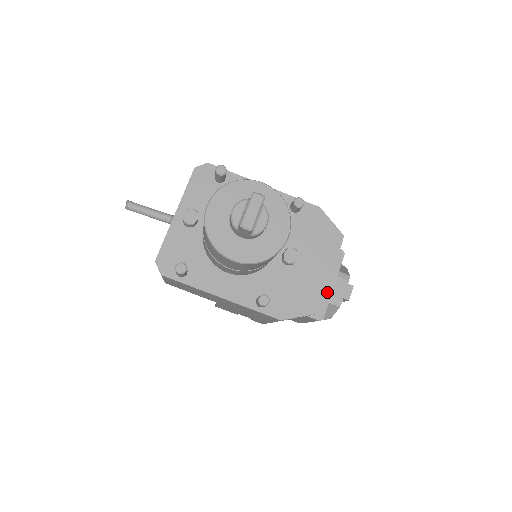
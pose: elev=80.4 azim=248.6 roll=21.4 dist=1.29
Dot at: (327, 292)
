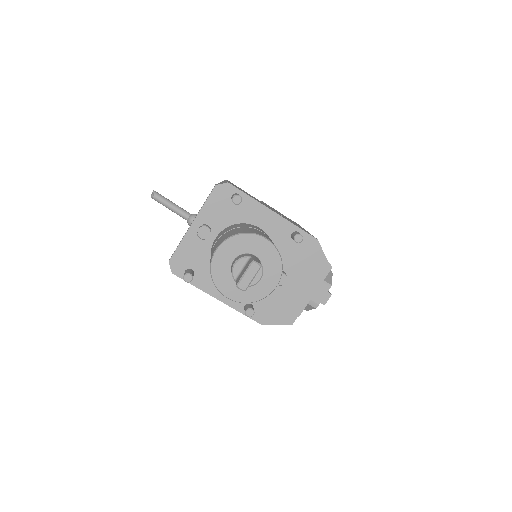
Dot at: occluded
